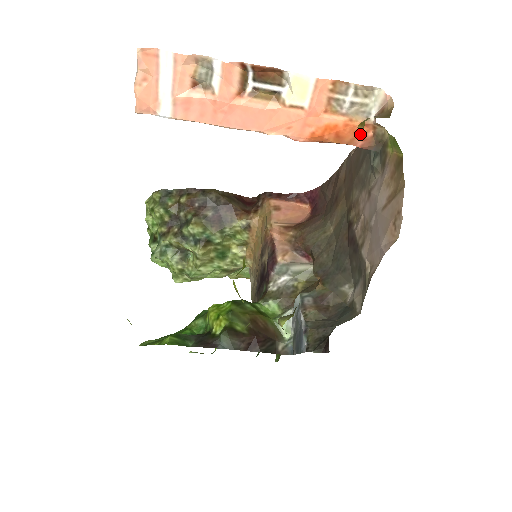
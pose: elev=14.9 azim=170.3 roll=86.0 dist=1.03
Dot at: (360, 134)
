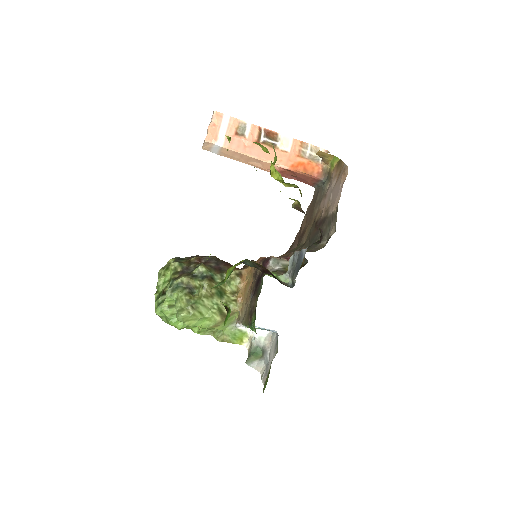
Dot at: (316, 170)
